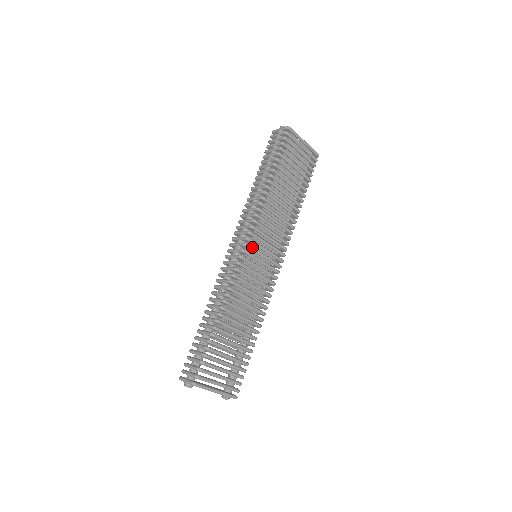
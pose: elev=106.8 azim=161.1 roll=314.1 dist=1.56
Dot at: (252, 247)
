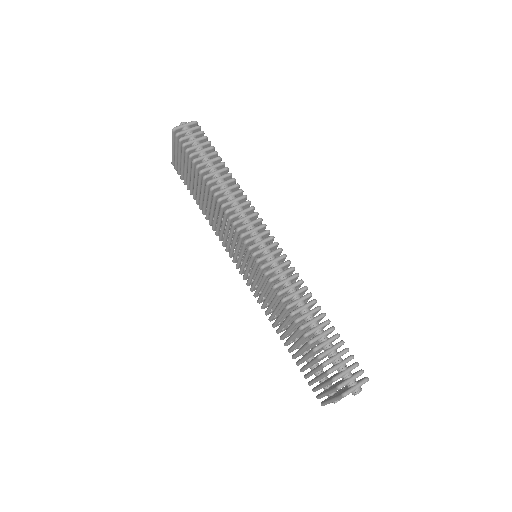
Dot at: occluded
